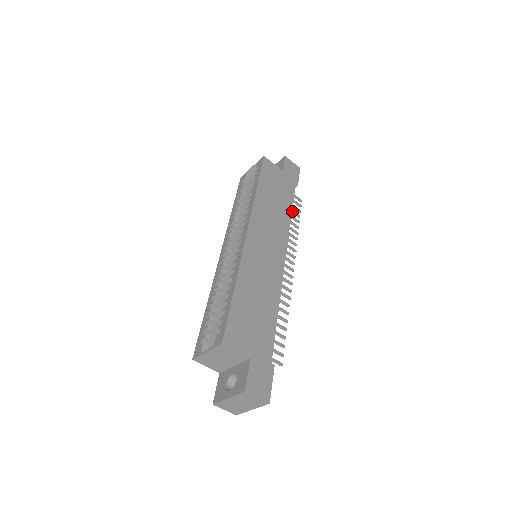
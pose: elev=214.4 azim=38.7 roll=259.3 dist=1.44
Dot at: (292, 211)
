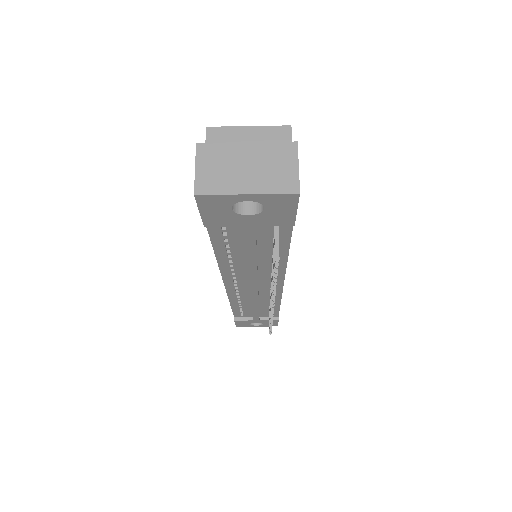
Dot at: occluded
